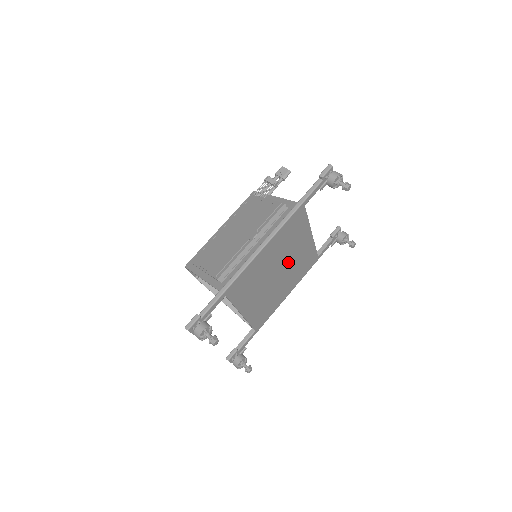
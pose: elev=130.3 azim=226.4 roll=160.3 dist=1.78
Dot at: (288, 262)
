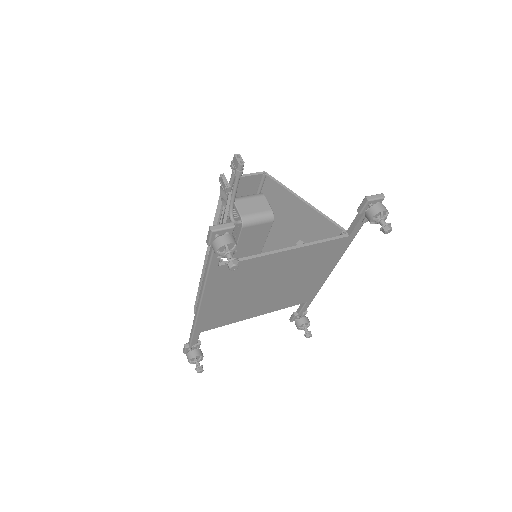
Dot at: (276, 276)
